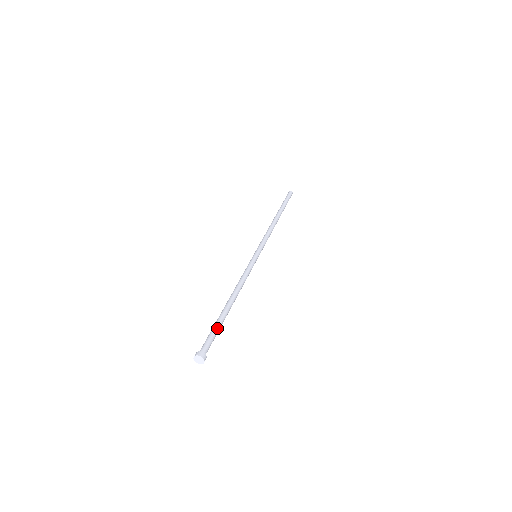
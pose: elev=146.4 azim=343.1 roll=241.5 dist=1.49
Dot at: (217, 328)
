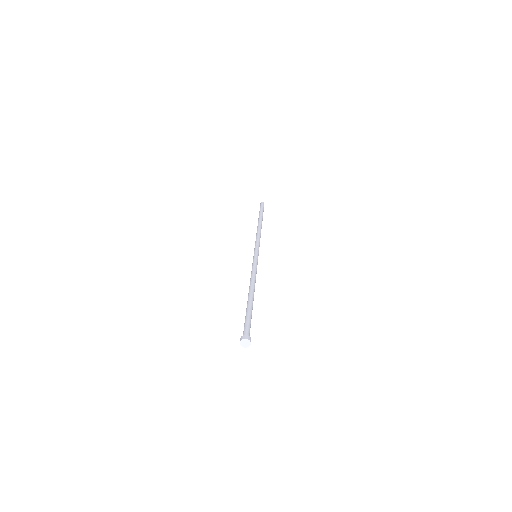
Dot at: (251, 316)
